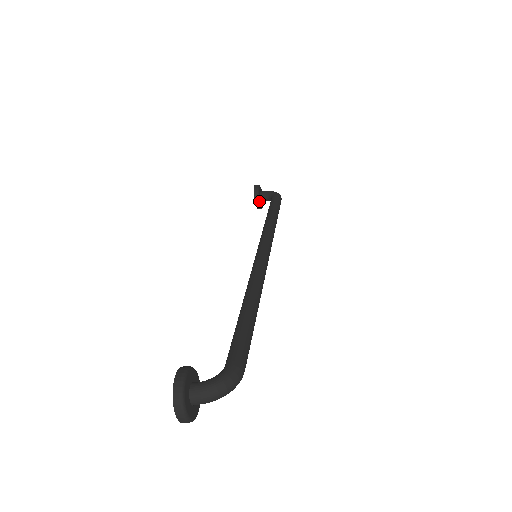
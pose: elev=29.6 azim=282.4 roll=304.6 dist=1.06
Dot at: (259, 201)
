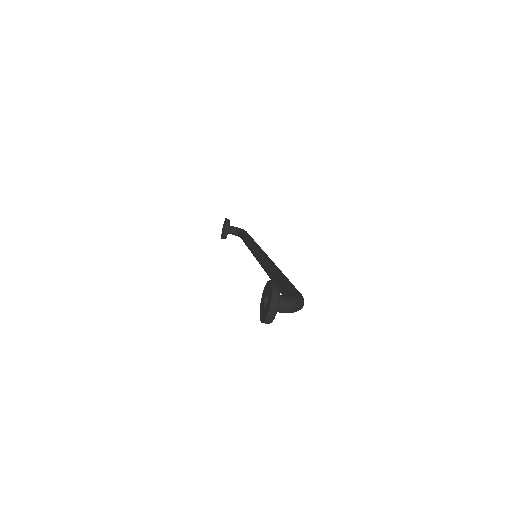
Dot at: occluded
